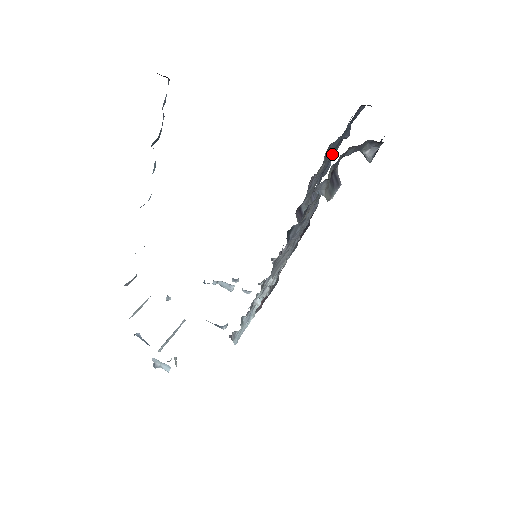
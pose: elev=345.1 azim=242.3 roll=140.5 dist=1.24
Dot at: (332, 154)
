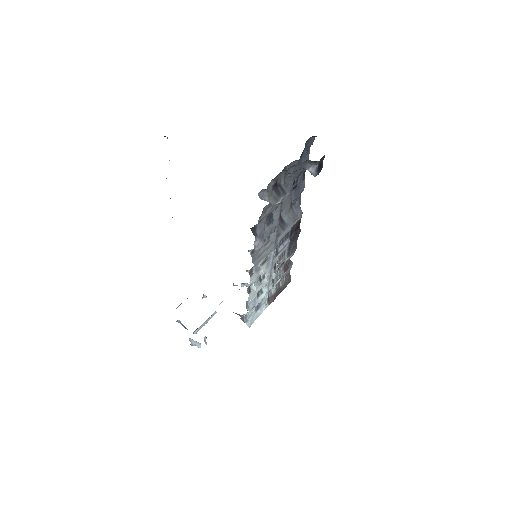
Dot at: (296, 174)
